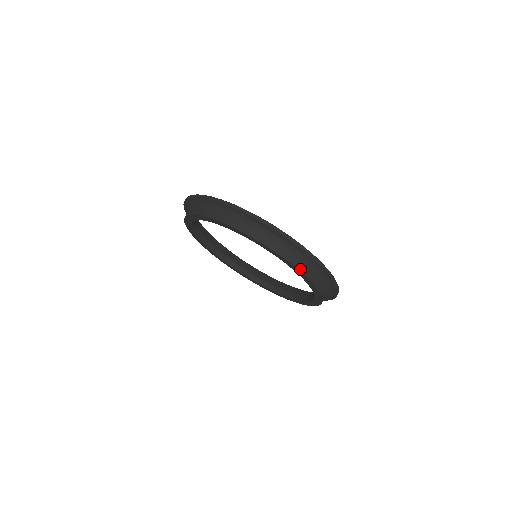
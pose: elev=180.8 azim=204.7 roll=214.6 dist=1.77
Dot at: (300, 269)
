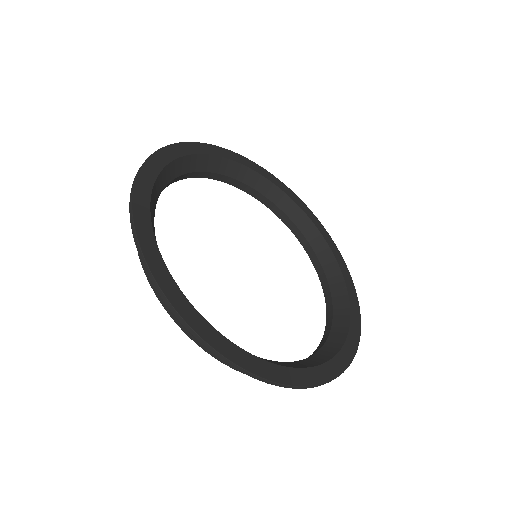
Dot at: occluded
